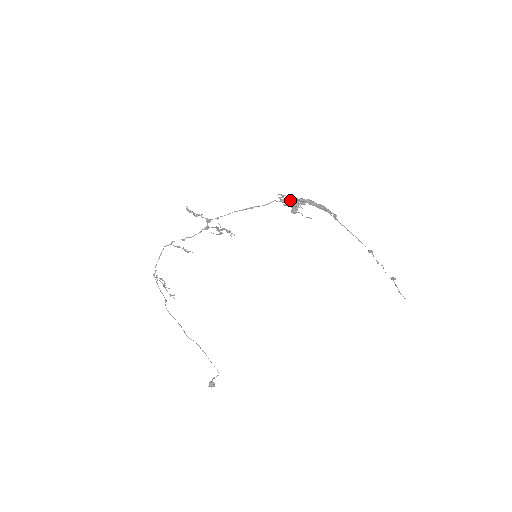
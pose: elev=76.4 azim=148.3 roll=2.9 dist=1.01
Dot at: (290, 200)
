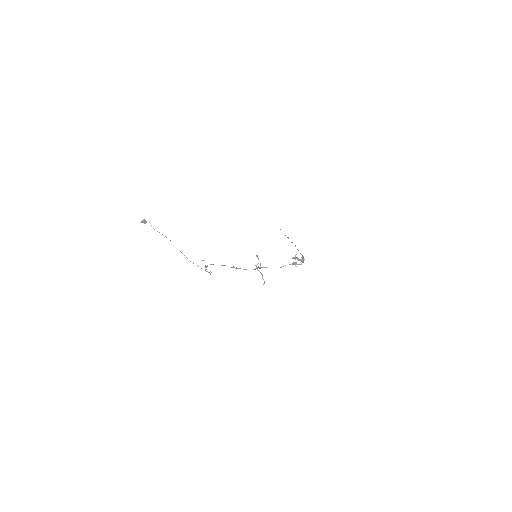
Dot at: occluded
